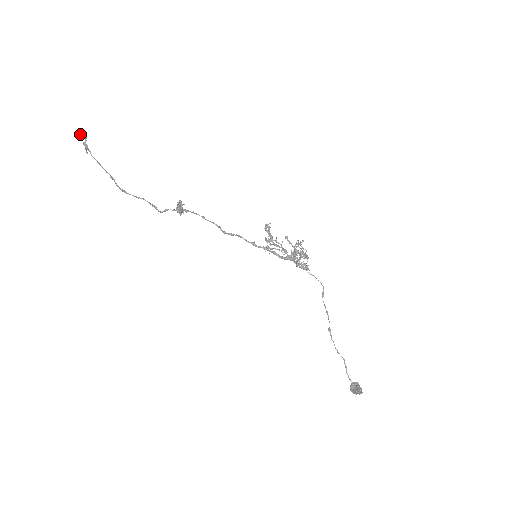
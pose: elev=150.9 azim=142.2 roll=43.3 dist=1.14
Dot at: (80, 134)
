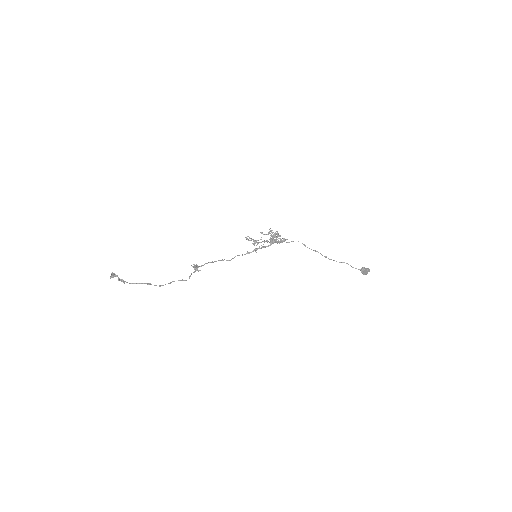
Dot at: (113, 276)
